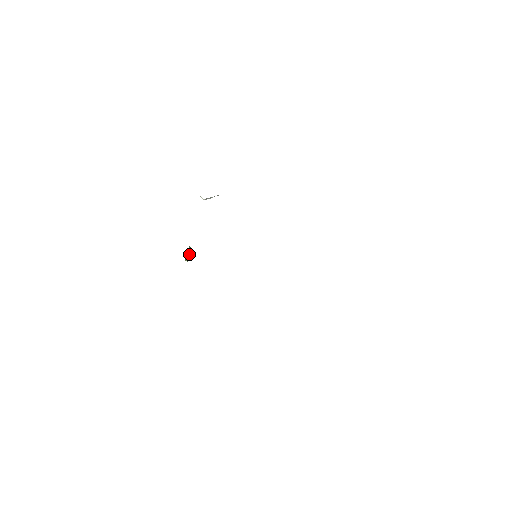
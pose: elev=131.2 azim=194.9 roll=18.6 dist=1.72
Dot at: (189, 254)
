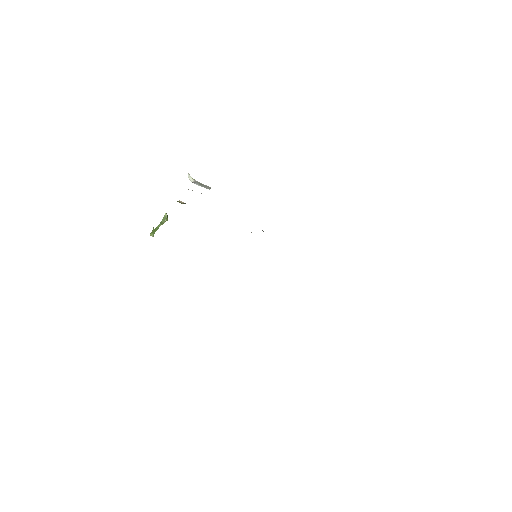
Dot at: (162, 223)
